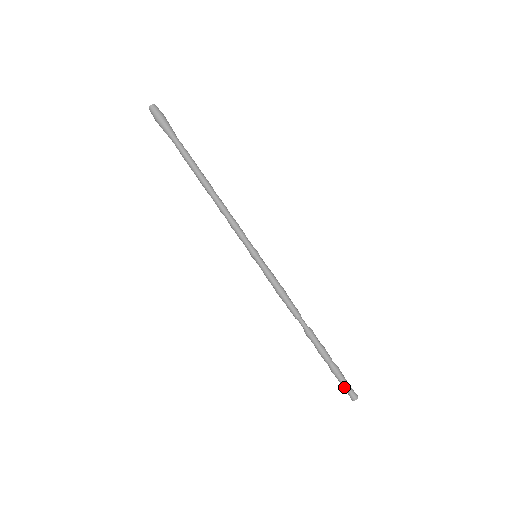
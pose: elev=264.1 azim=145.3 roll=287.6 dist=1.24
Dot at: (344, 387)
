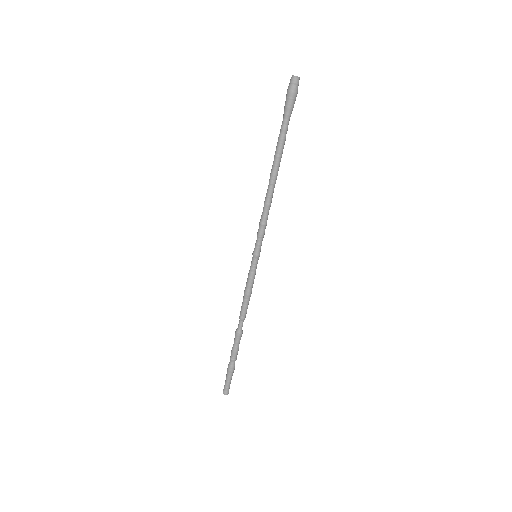
Dot at: (226, 382)
